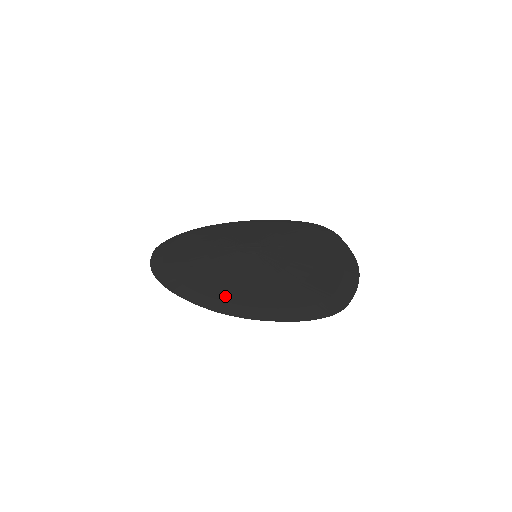
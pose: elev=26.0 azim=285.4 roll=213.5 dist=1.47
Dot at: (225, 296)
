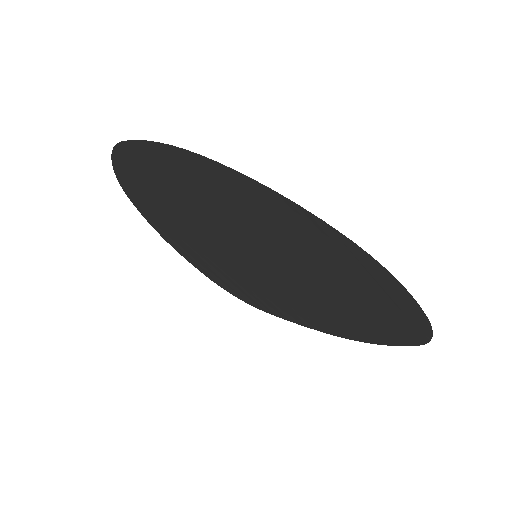
Dot at: occluded
